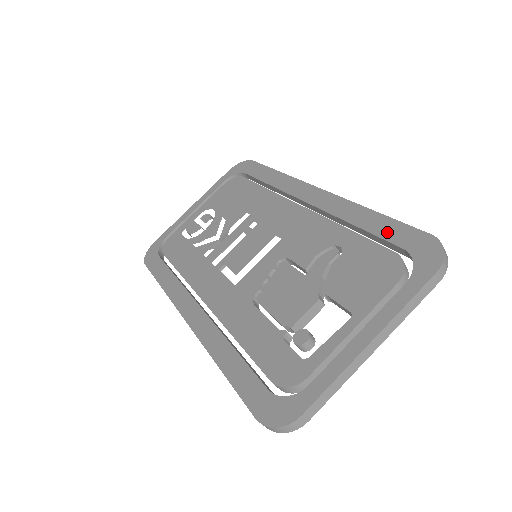
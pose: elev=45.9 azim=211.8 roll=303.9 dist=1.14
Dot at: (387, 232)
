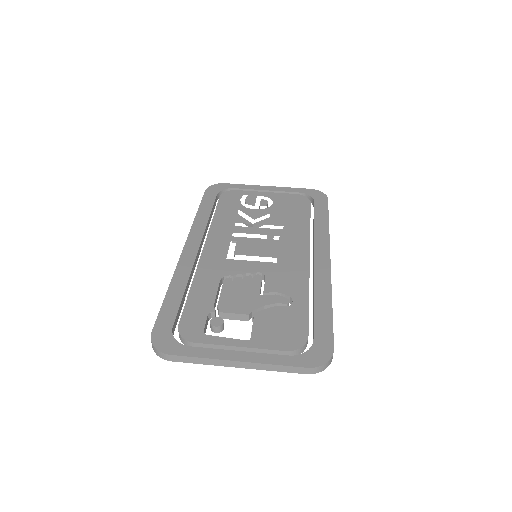
Dot at: (320, 322)
